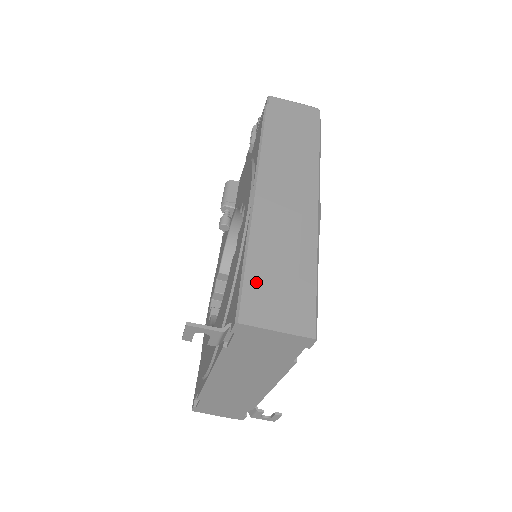
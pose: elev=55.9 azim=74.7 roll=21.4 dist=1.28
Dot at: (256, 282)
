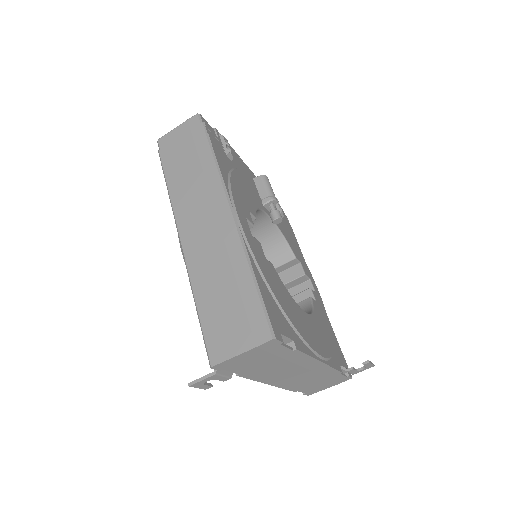
Dot at: (211, 322)
